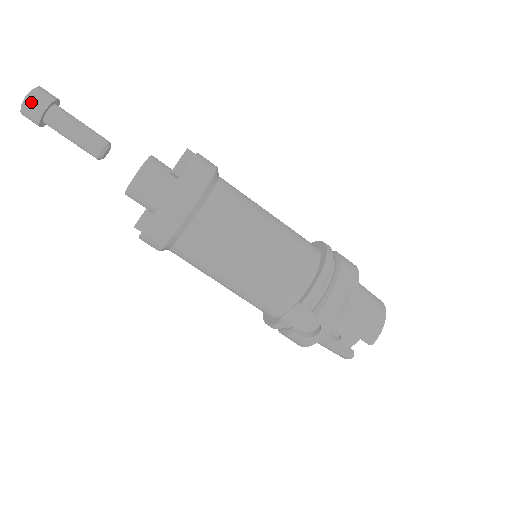
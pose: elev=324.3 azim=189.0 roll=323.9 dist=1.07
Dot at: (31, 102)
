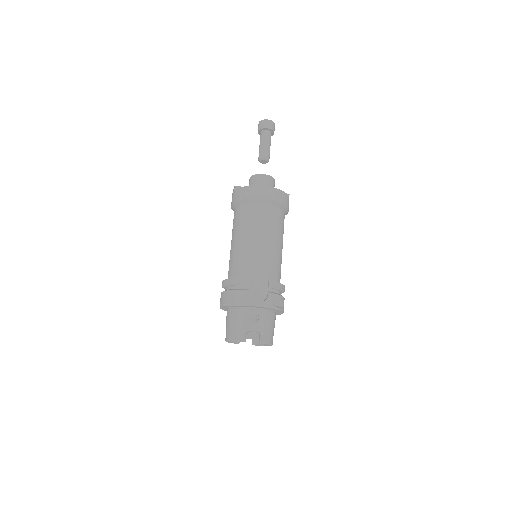
Dot at: (272, 123)
